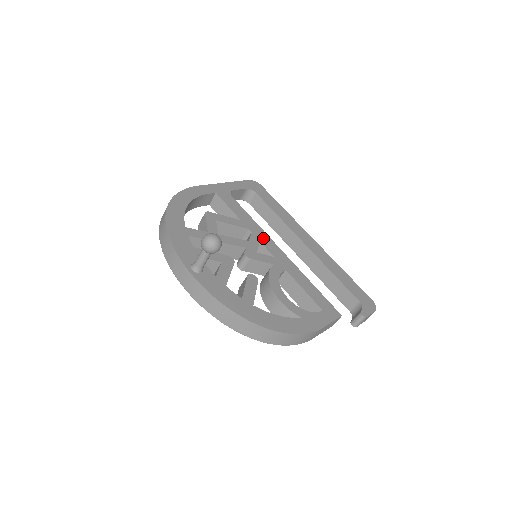
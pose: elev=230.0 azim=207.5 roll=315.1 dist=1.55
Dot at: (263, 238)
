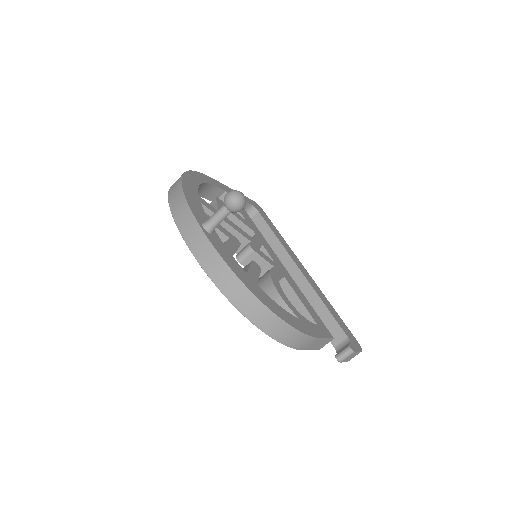
Dot at: (265, 244)
